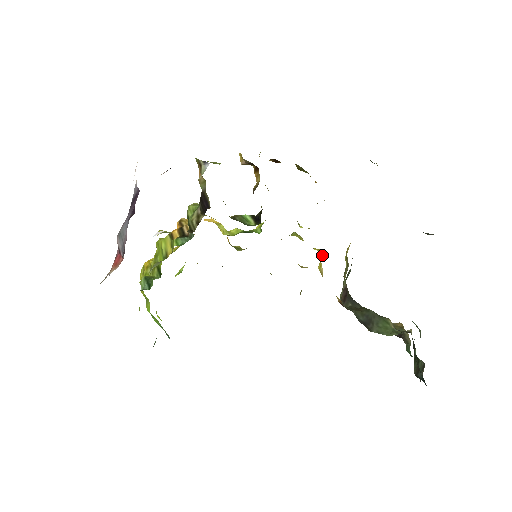
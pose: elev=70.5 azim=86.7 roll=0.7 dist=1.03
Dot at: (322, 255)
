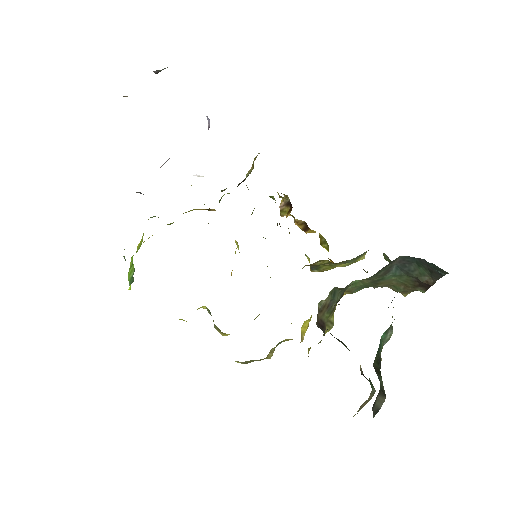
Dot at: (310, 318)
